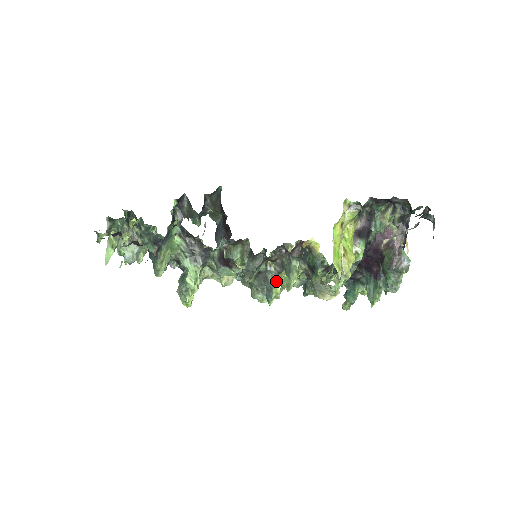
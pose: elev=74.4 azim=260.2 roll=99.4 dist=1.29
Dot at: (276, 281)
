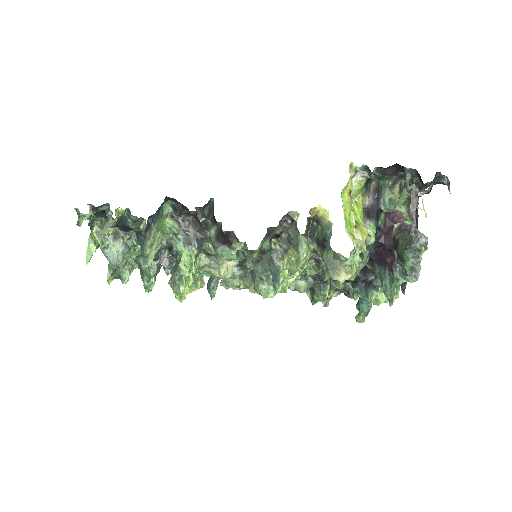
Dot at: (283, 262)
